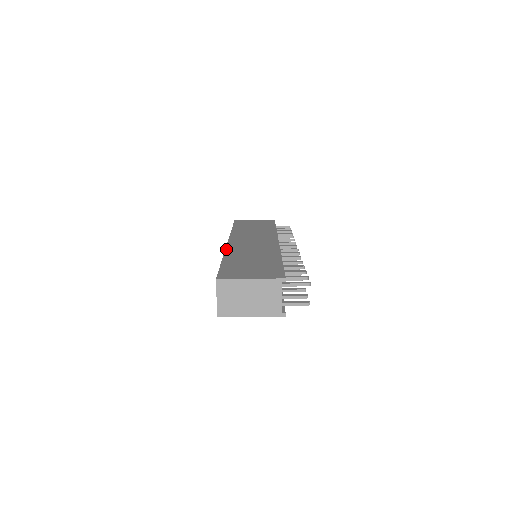
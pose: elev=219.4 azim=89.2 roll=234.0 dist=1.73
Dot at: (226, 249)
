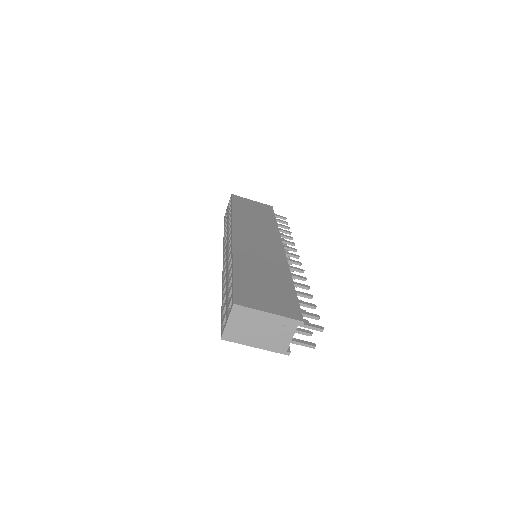
Dot at: (233, 248)
